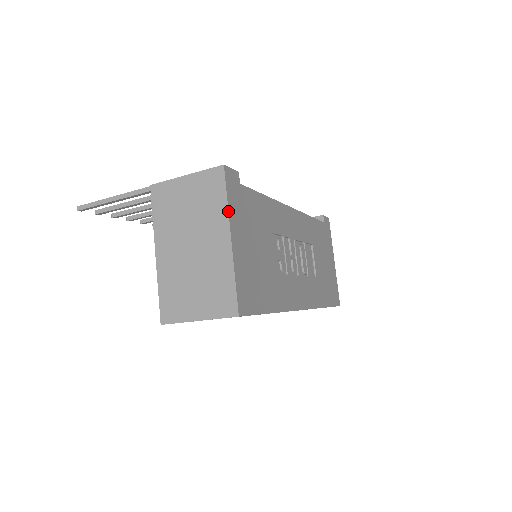
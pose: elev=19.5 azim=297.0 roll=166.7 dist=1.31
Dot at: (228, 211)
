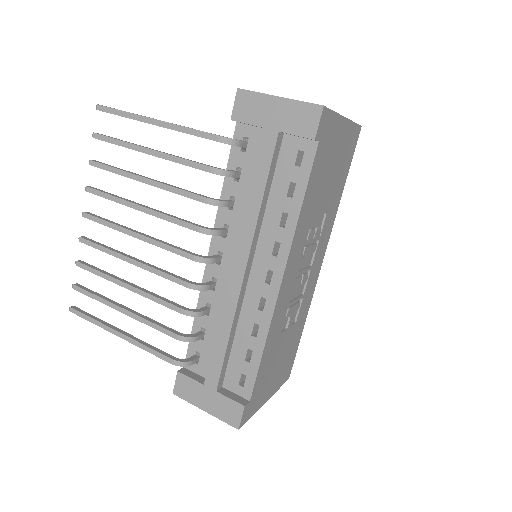
Dot at: occluded
